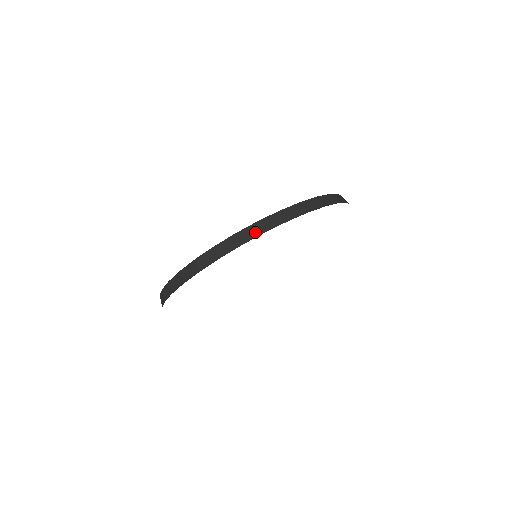
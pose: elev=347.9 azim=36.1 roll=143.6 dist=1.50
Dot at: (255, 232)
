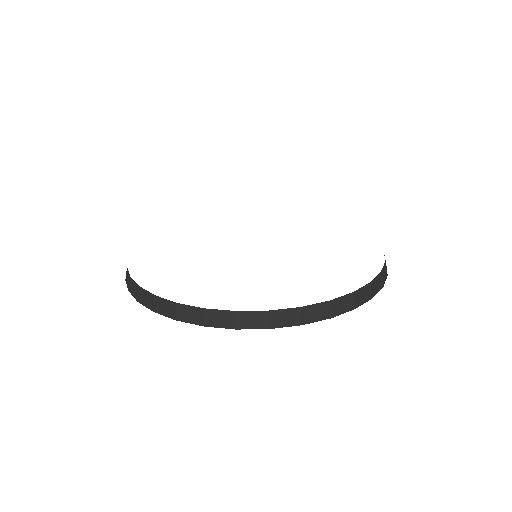
Dot at: (258, 322)
